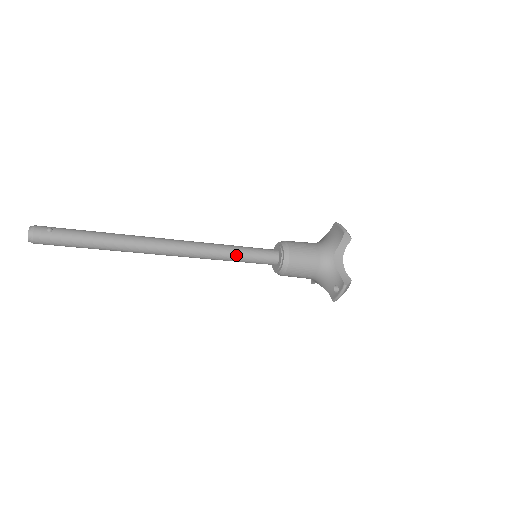
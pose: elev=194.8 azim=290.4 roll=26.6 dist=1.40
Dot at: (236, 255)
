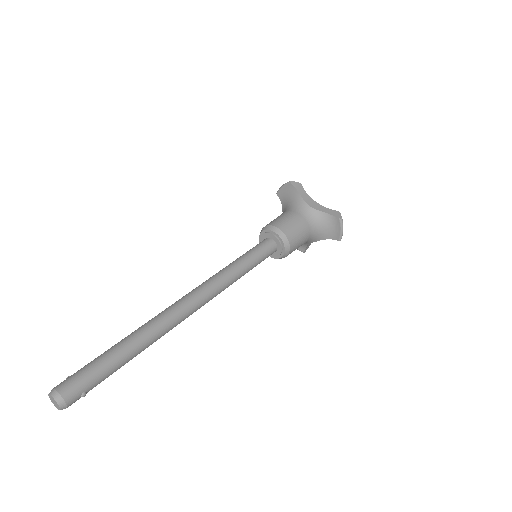
Dot at: occluded
